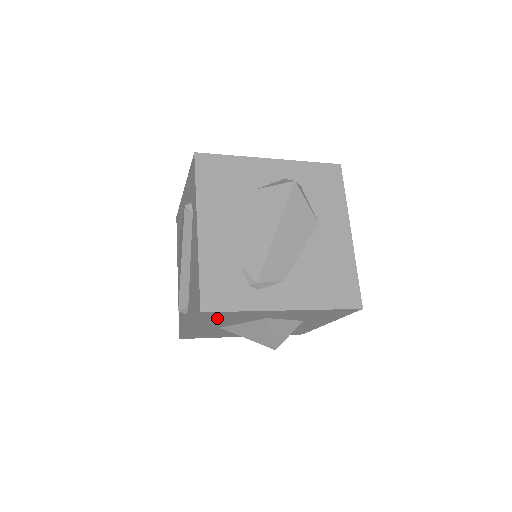
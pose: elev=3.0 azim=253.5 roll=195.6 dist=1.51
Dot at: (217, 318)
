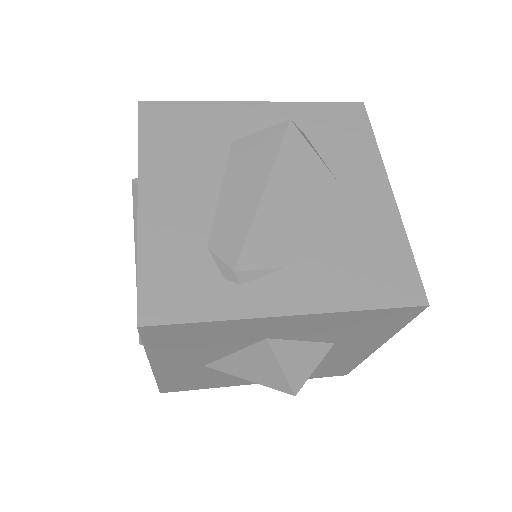
Dot at: (181, 342)
